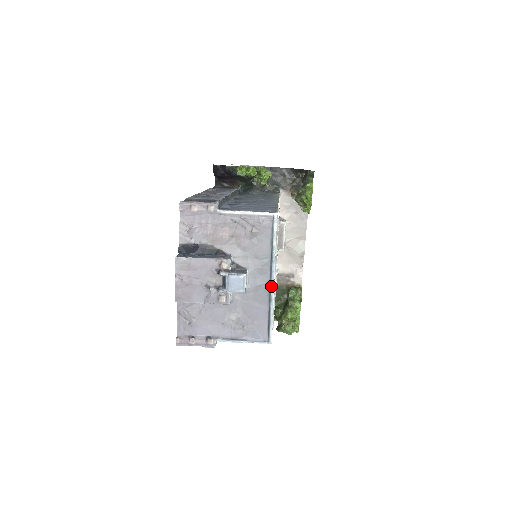
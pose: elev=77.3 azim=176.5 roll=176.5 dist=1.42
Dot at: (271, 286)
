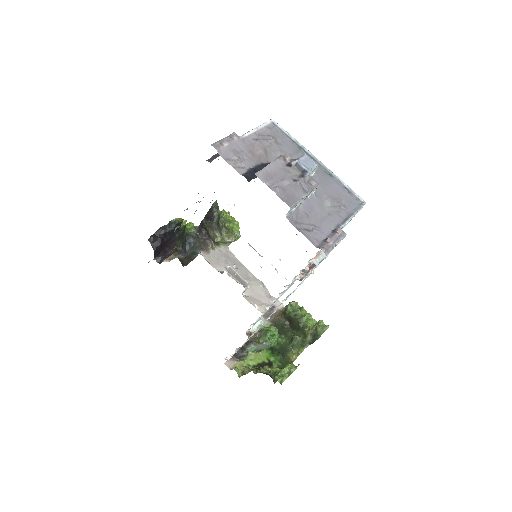
Dot at: (321, 164)
